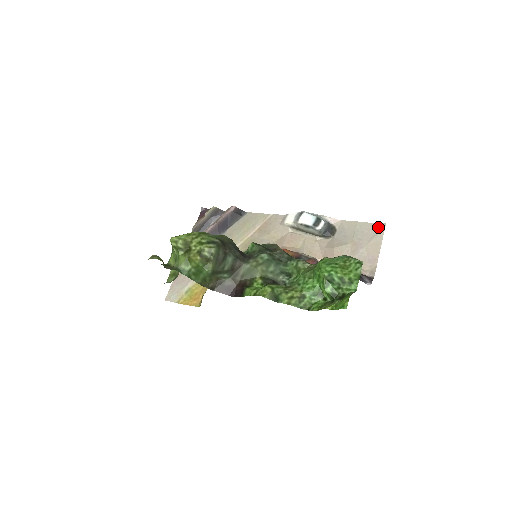
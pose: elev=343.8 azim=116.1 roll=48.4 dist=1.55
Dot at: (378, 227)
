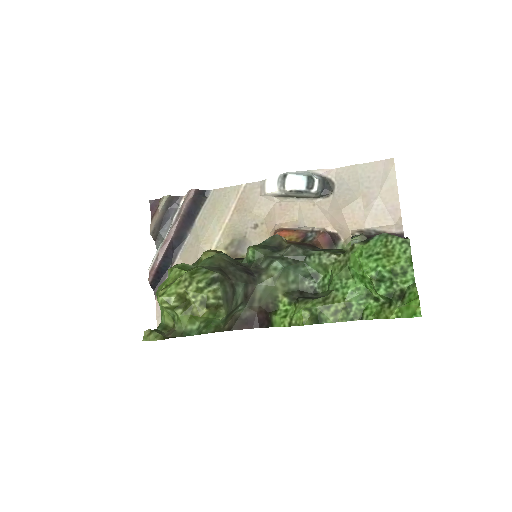
Dot at: (385, 165)
